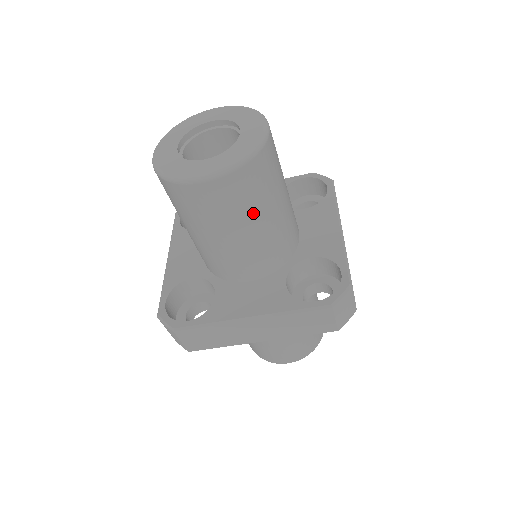
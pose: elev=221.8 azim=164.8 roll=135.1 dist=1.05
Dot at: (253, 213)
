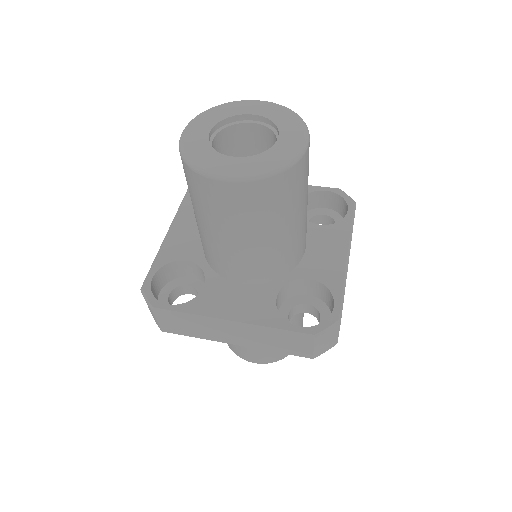
Dot at: (265, 224)
